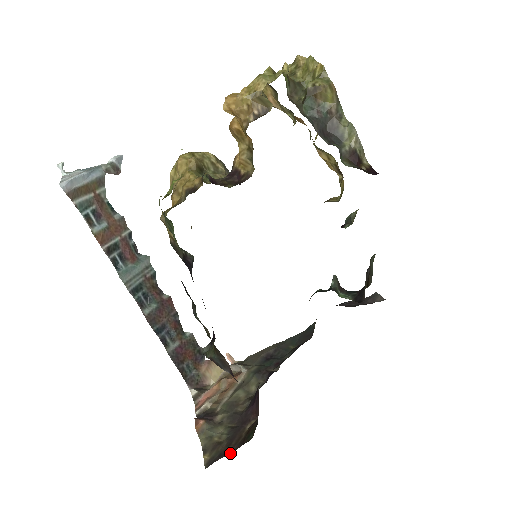
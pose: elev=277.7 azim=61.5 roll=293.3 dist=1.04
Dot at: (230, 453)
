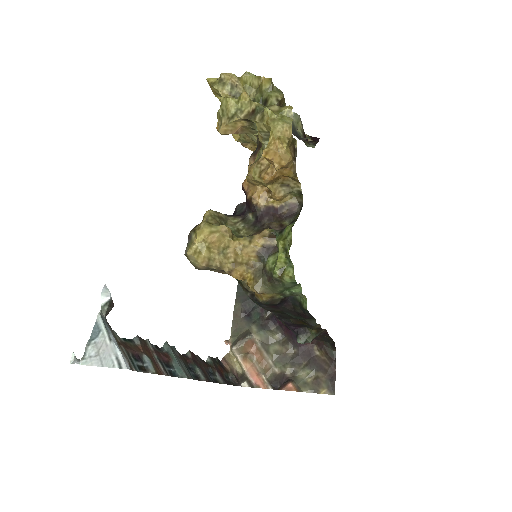
Dot at: occluded
